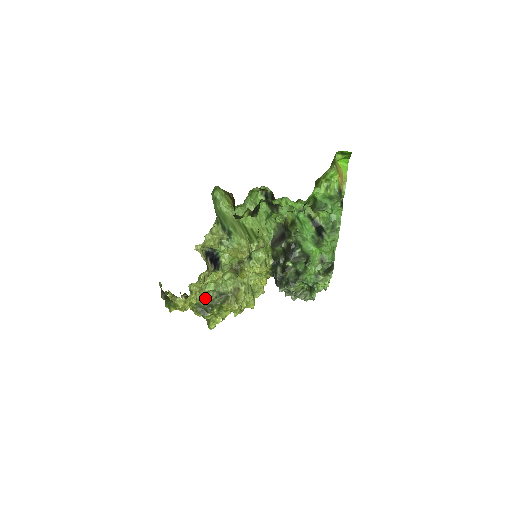
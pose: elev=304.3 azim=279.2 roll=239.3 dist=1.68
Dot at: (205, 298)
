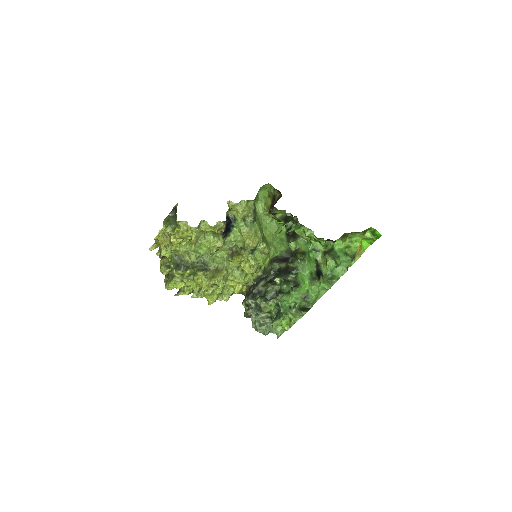
Dot at: (189, 255)
